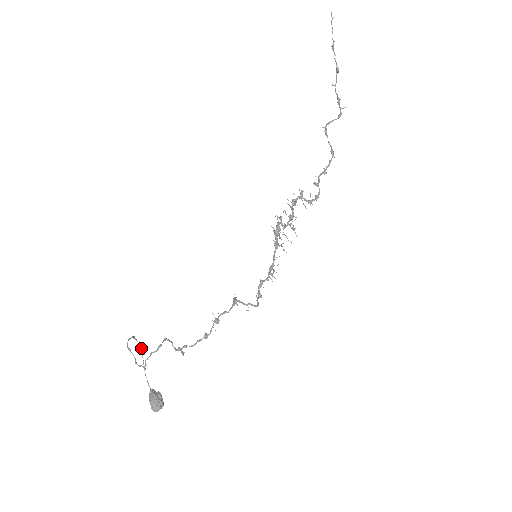
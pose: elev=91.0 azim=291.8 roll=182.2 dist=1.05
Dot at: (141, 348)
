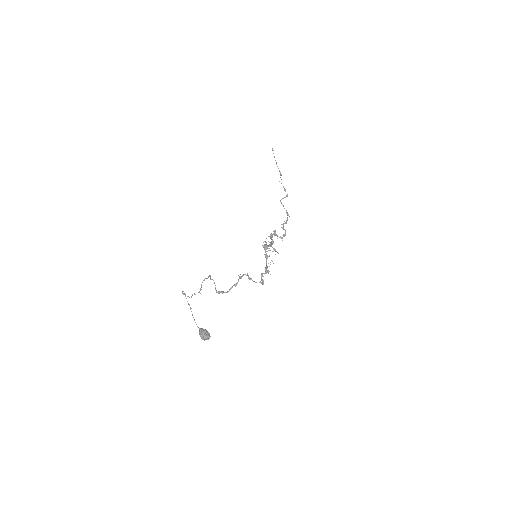
Dot at: (189, 304)
